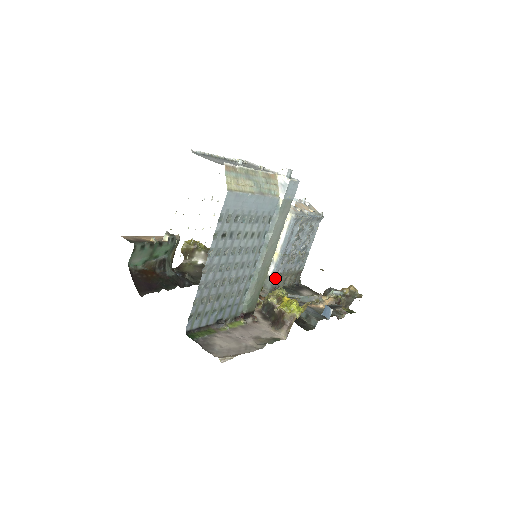
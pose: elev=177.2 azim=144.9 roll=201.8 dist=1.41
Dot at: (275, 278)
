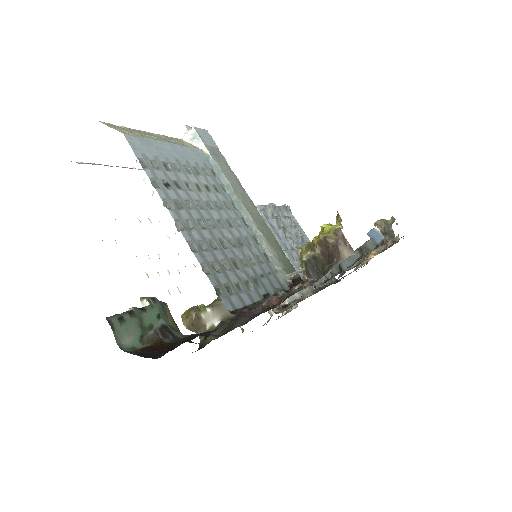
Dot at: occluded
